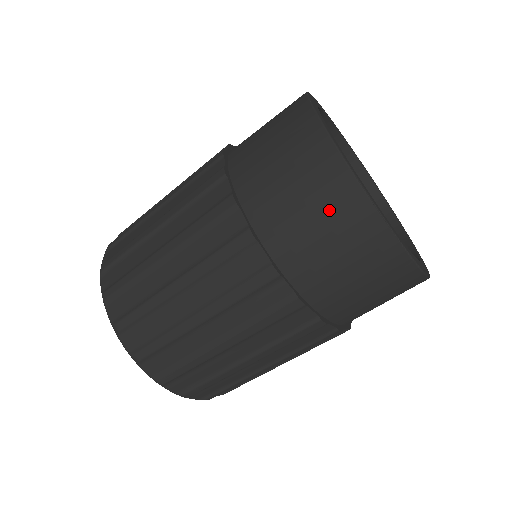
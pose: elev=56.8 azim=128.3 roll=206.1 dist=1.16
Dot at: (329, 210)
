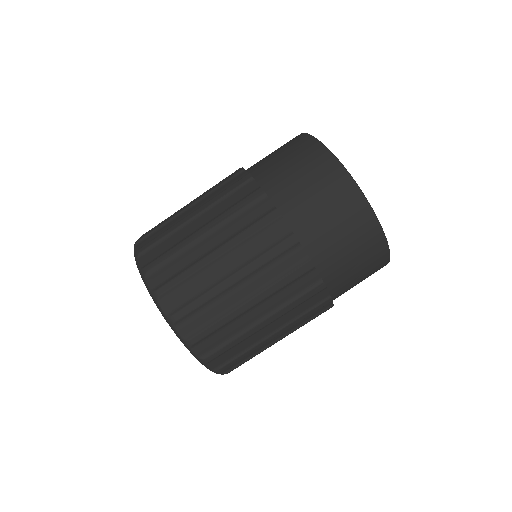
Dot at: (316, 174)
